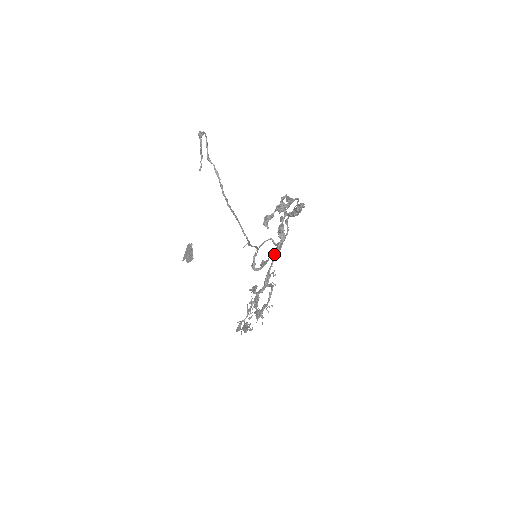
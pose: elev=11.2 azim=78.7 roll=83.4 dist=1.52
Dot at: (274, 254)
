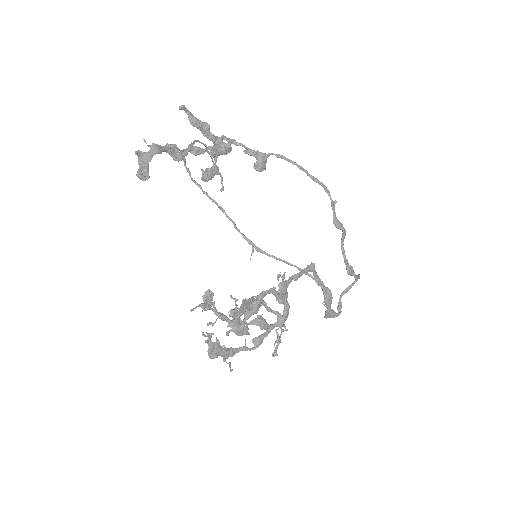
Dot at: (139, 169)
